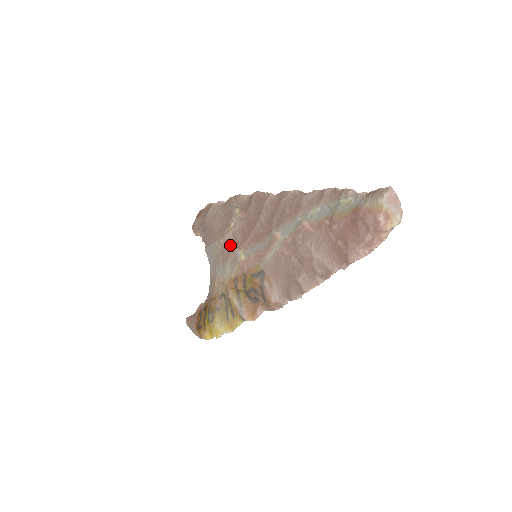
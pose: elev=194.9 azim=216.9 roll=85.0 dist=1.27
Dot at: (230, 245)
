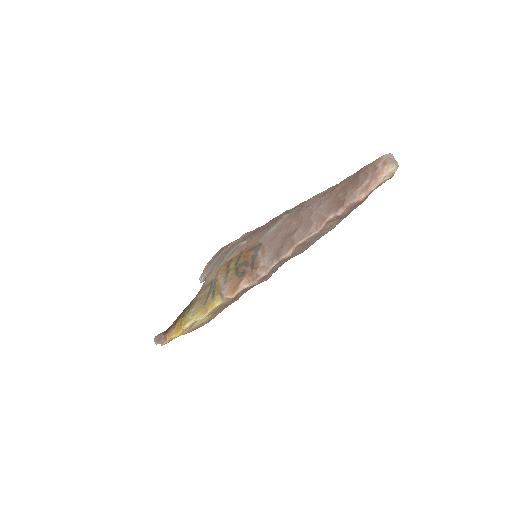
Dot at: occluded
